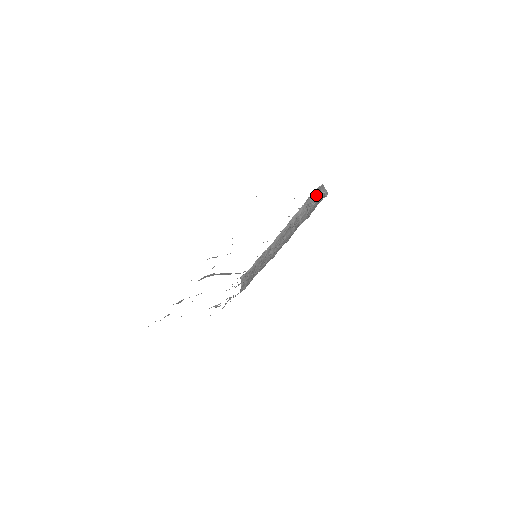
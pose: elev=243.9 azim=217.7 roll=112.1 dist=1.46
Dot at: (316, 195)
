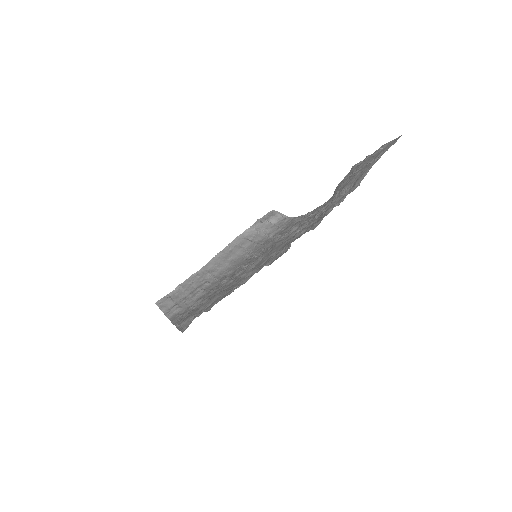
Dot at: (272, 218)
